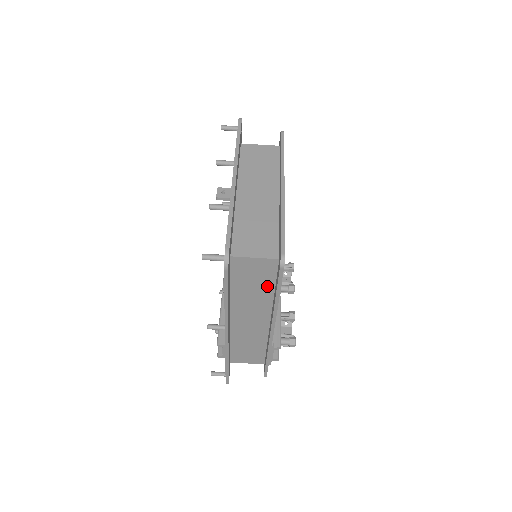
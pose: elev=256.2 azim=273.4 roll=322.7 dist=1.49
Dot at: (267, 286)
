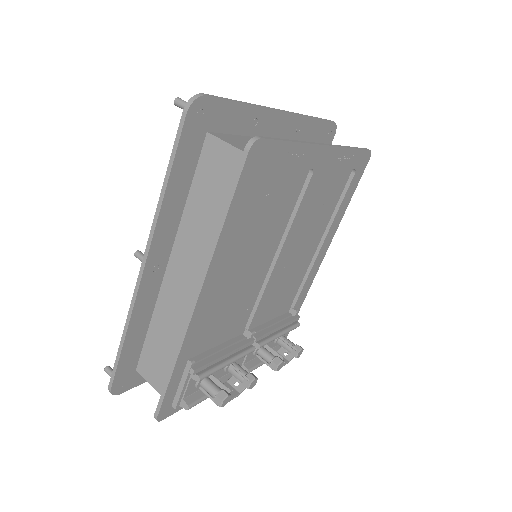
Dot at: occluded
